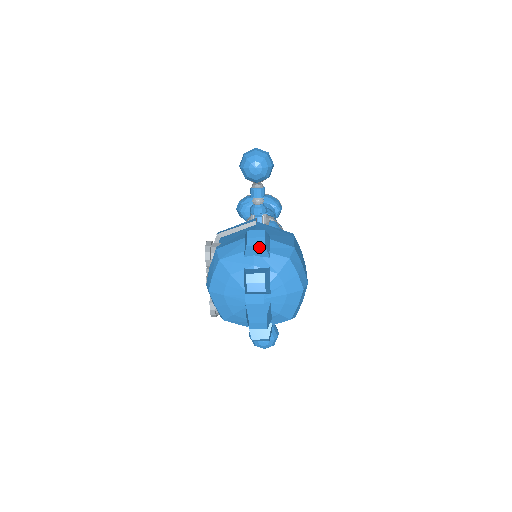
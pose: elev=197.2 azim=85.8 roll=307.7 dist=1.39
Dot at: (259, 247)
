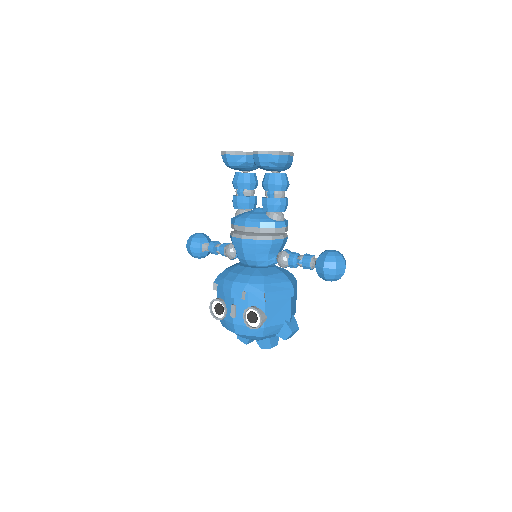
Dot at: occluded
